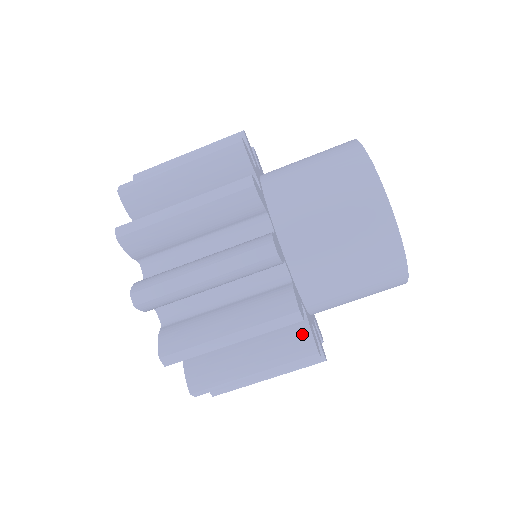
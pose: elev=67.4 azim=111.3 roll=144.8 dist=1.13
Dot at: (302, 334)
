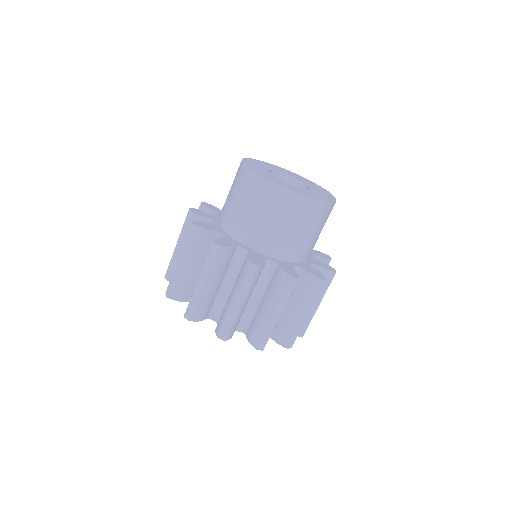
Dot at: (308, 279)
